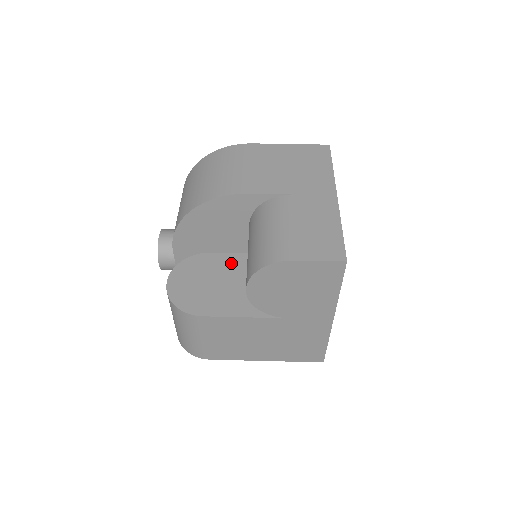
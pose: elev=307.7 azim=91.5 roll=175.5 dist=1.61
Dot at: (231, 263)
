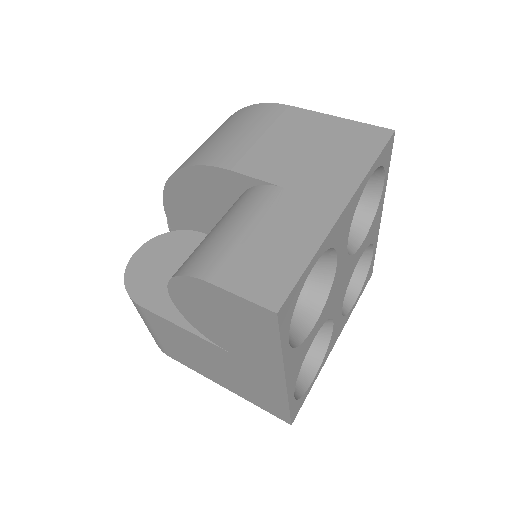
Dot at: occluded
